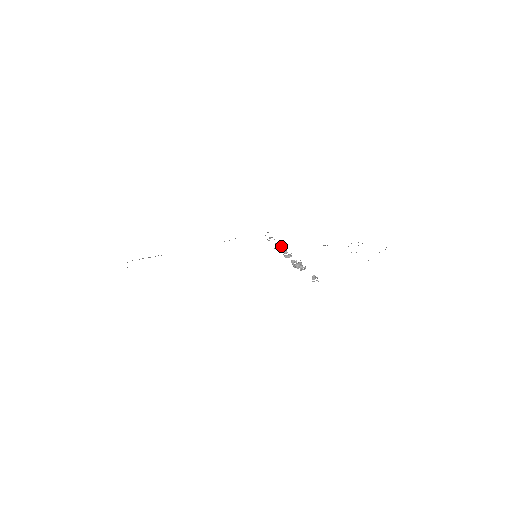
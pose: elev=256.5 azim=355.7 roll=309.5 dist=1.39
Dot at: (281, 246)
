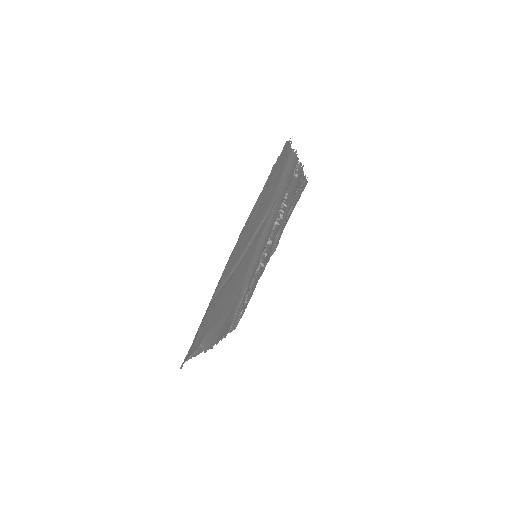
Dot at: (259, 267)
